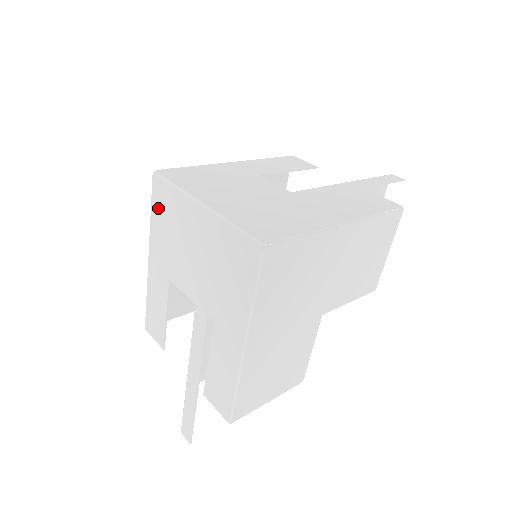
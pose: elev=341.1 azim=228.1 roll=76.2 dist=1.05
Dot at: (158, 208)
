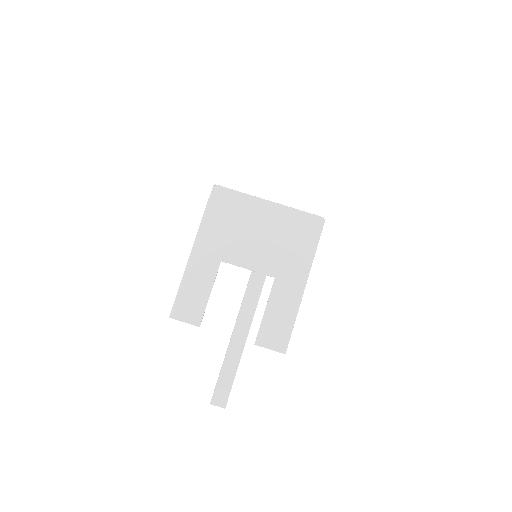
Dot at: (217, 209)
